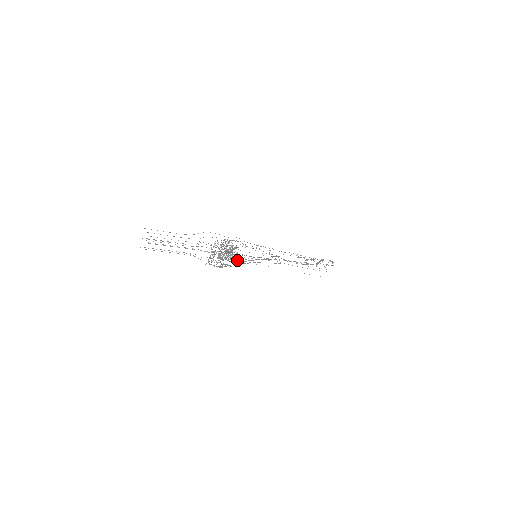
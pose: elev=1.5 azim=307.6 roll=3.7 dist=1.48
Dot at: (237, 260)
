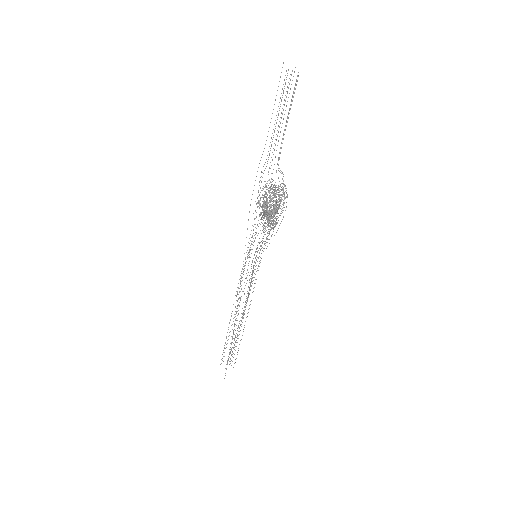
Dot at: (273, 228)
